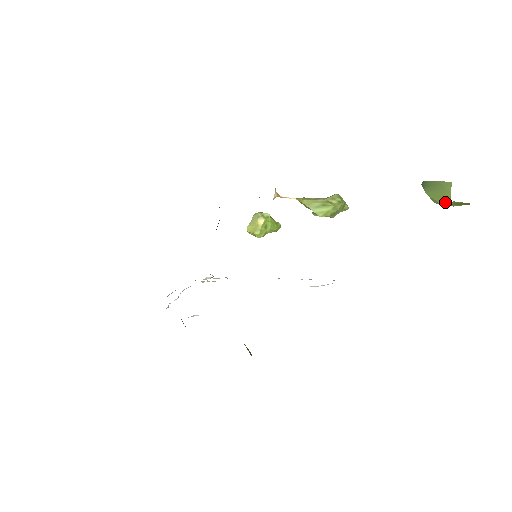
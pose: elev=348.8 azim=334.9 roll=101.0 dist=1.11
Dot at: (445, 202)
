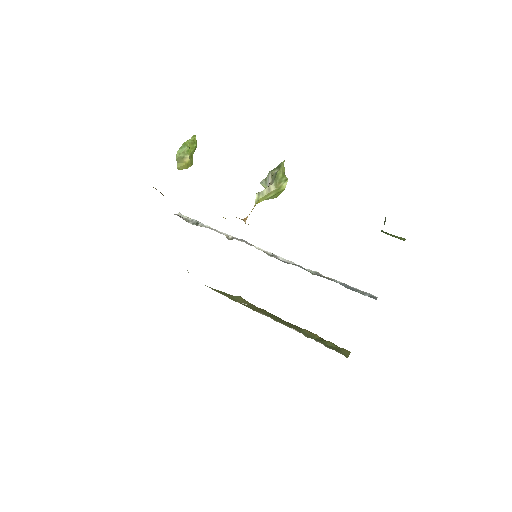
Dot at: occluded
